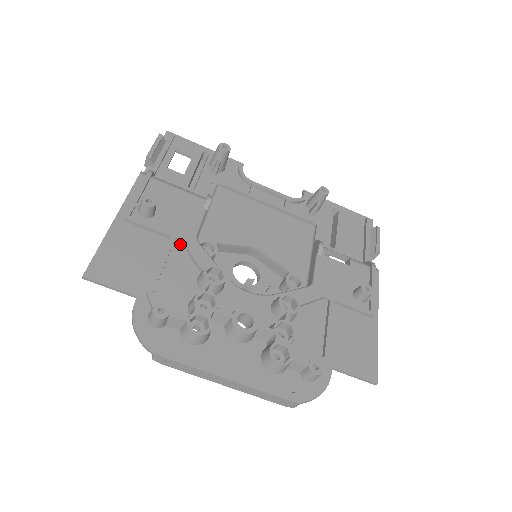
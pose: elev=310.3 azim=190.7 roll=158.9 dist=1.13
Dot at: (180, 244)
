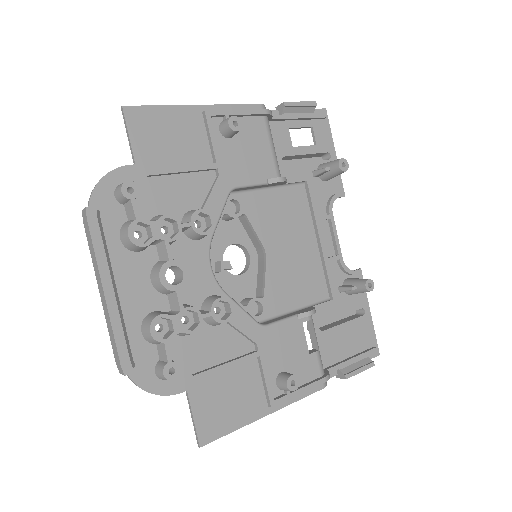
Dot at: (216, 176)
